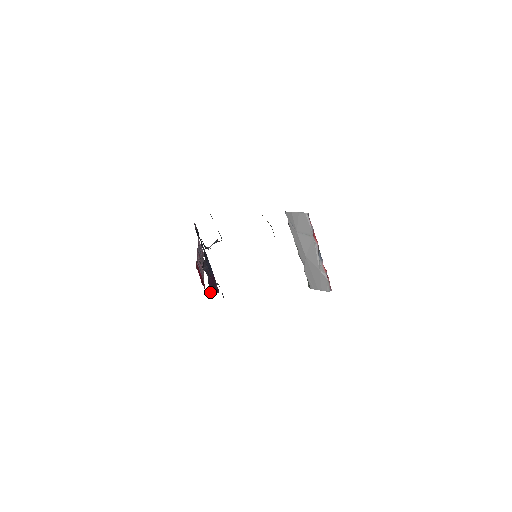
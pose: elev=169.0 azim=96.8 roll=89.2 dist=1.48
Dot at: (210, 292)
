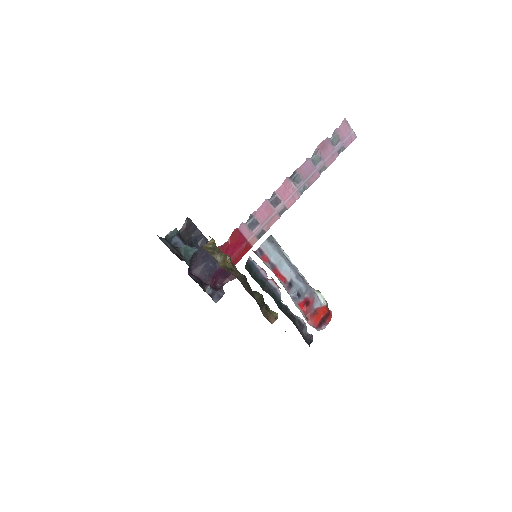
Dot at: (220, 282)
